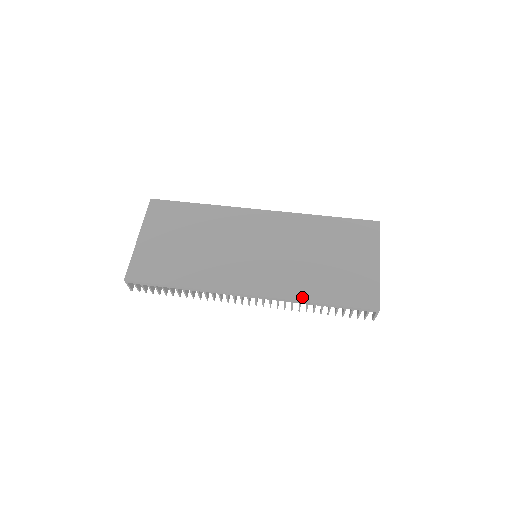
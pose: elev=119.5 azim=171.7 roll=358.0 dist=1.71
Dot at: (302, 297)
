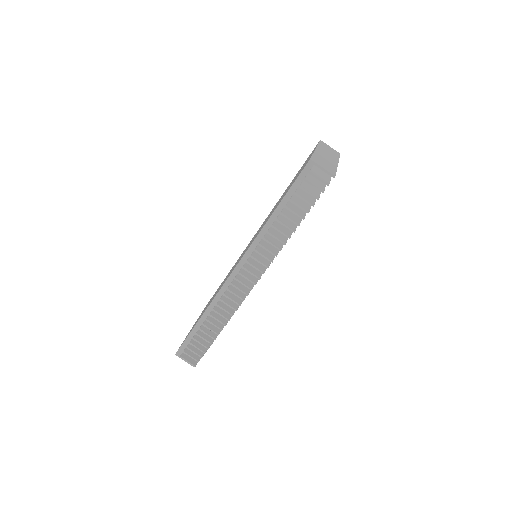
Dot at: (263, 226)
